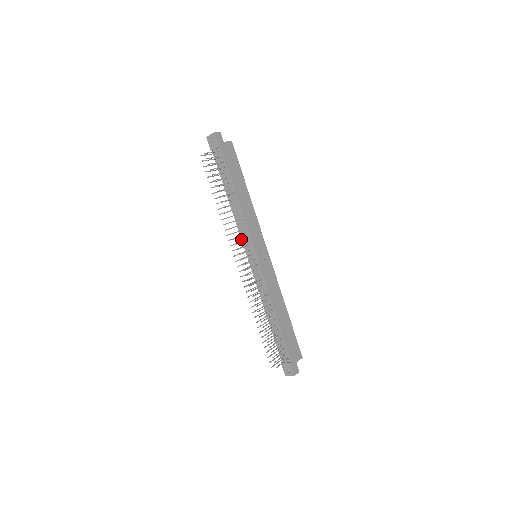
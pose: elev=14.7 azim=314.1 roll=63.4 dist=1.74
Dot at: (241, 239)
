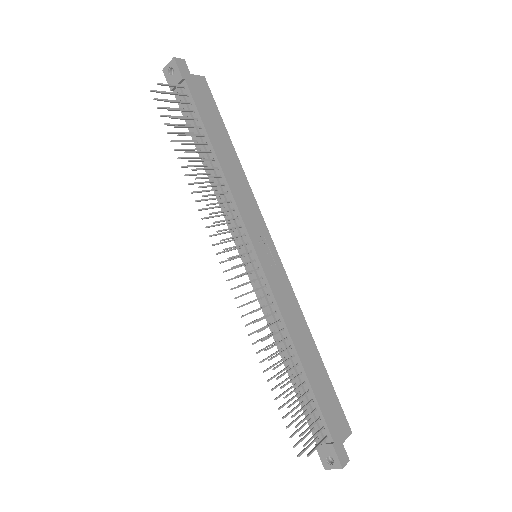
Dot at: occluded
